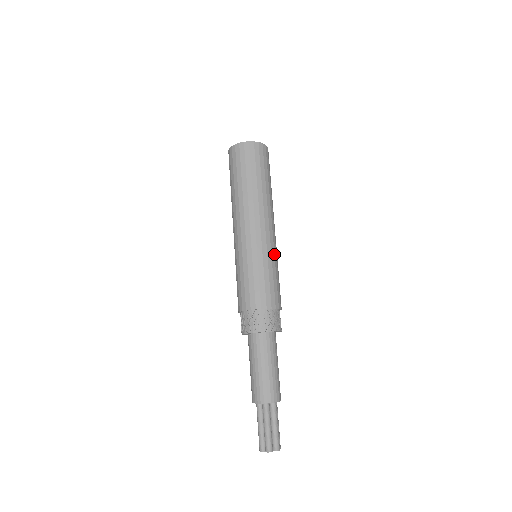
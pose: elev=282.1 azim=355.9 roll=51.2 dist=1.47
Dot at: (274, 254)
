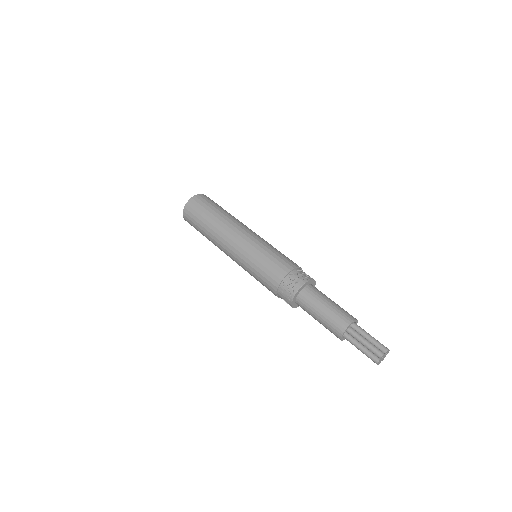
Dot at: occluded
